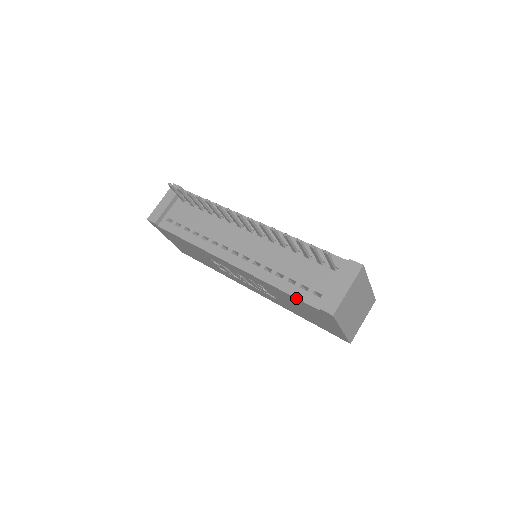
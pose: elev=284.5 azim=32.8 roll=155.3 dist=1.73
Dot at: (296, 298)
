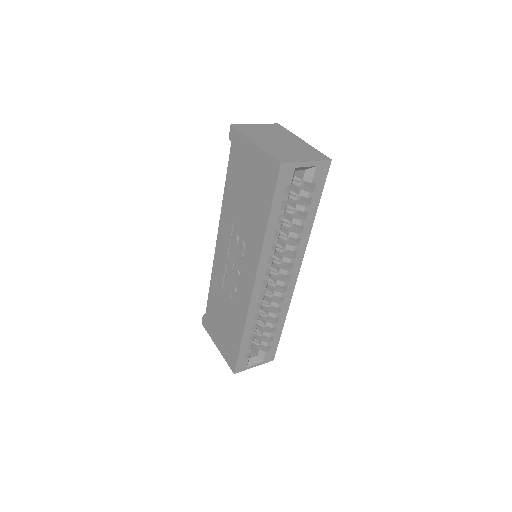
Dot at: (228, 168)
